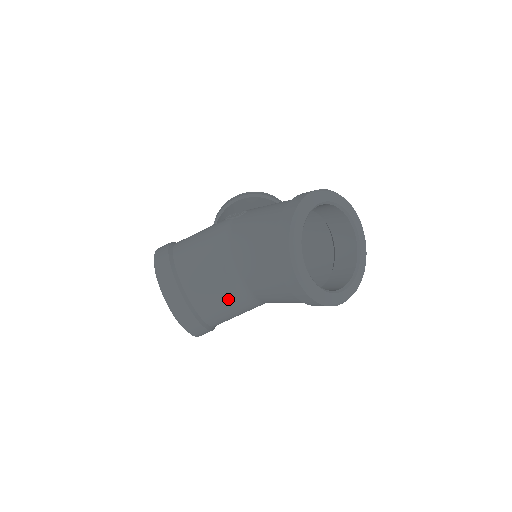
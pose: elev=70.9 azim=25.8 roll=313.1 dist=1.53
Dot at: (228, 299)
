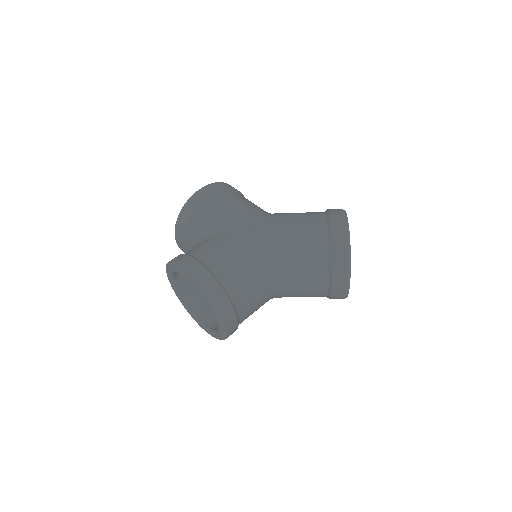
Dot at: (261, 304)
